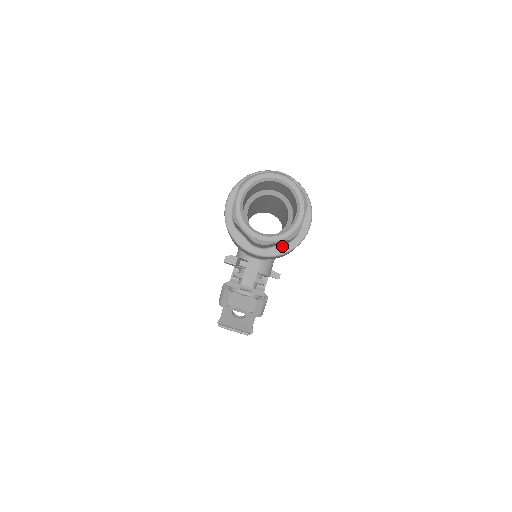
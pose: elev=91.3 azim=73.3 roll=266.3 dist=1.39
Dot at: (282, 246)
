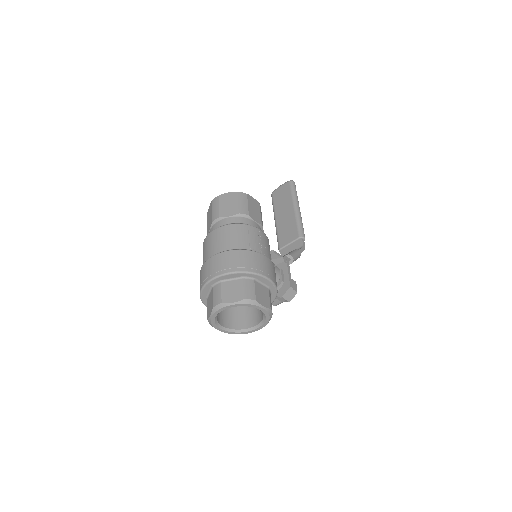
Dot at: occluded
